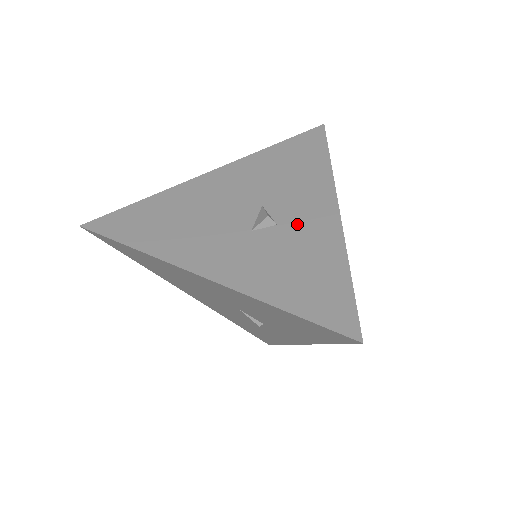
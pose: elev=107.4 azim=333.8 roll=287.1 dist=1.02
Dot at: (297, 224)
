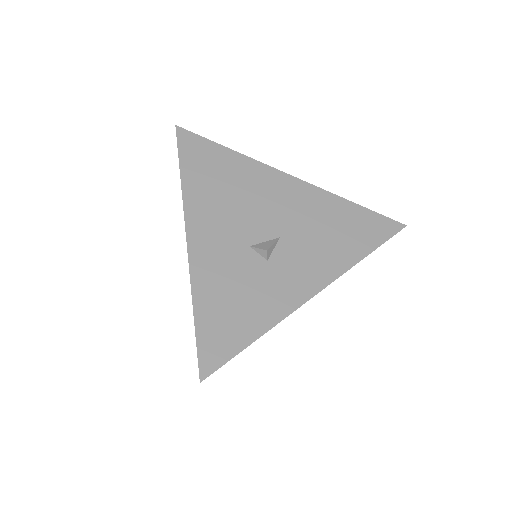
Dot at: (278, 274)
